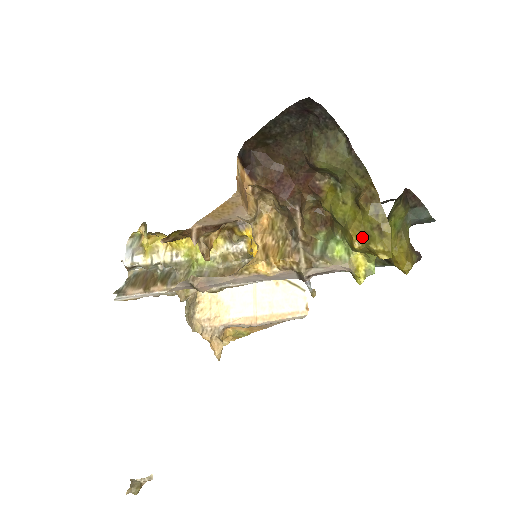
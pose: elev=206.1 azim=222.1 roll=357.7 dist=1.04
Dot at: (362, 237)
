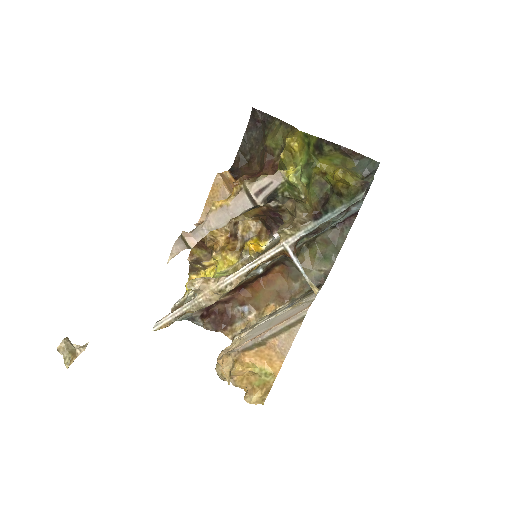
Dot at: (285, 149)
